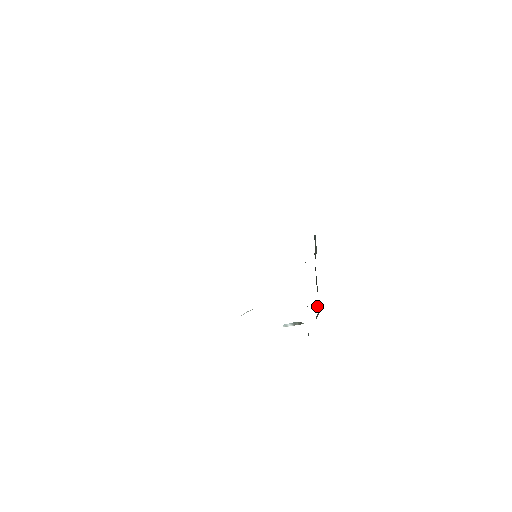
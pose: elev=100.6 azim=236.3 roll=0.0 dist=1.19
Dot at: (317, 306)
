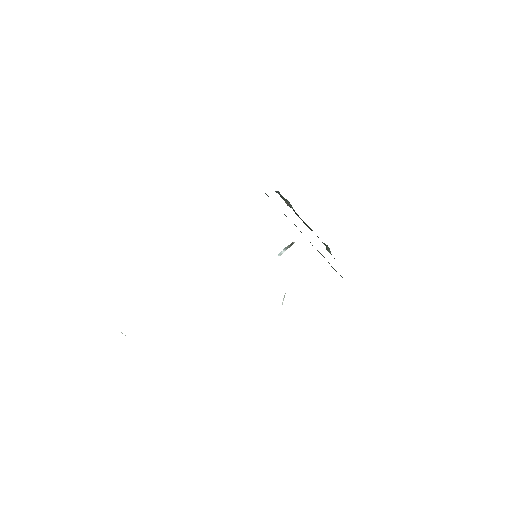
Dot at: occluded
